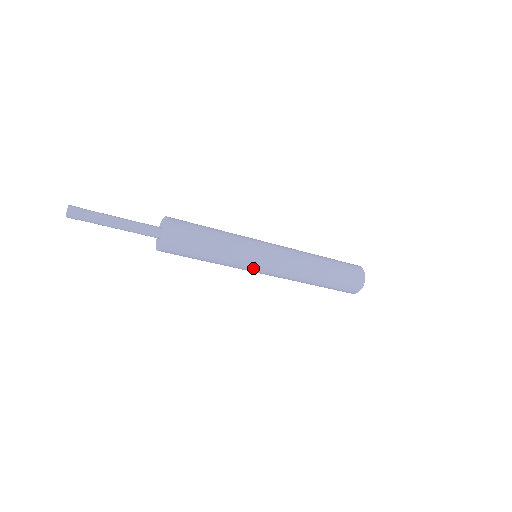
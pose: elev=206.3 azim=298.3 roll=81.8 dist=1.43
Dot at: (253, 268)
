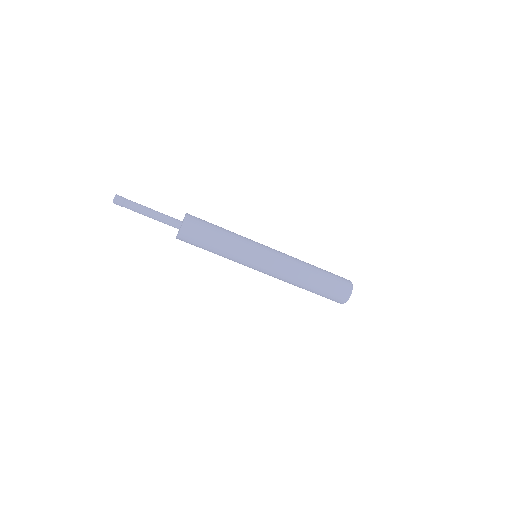
Dot at: (254, 258)
